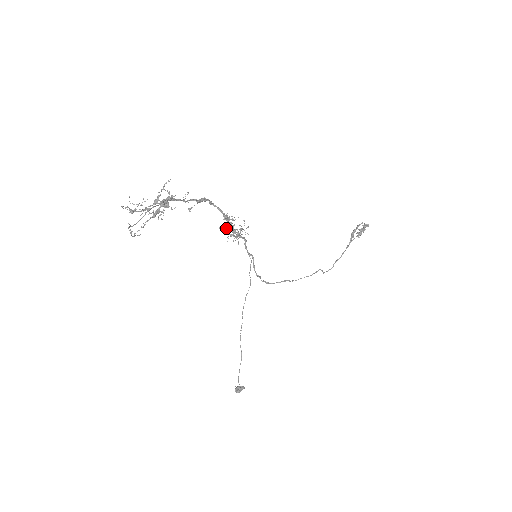
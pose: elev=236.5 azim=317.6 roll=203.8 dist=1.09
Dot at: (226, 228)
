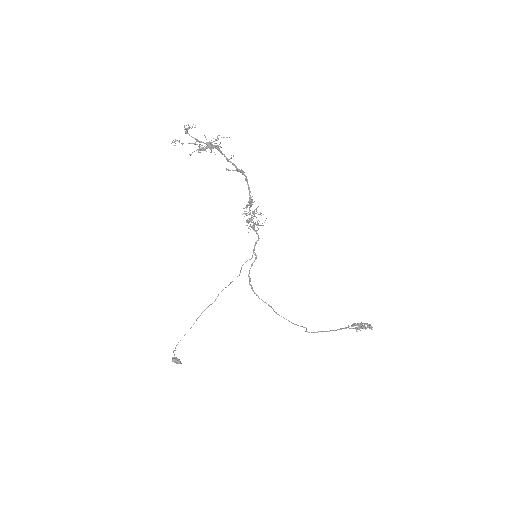
Dot at: (244, 208)
